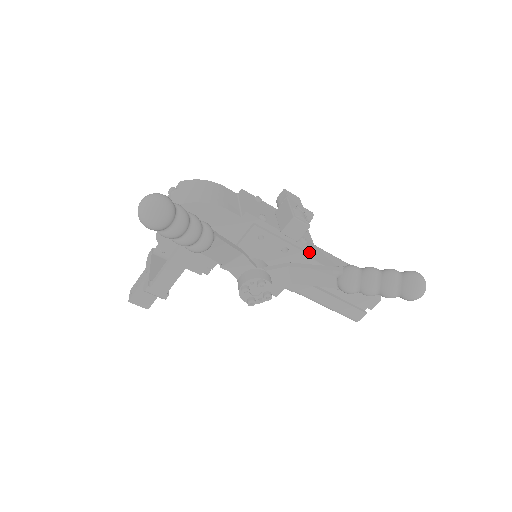
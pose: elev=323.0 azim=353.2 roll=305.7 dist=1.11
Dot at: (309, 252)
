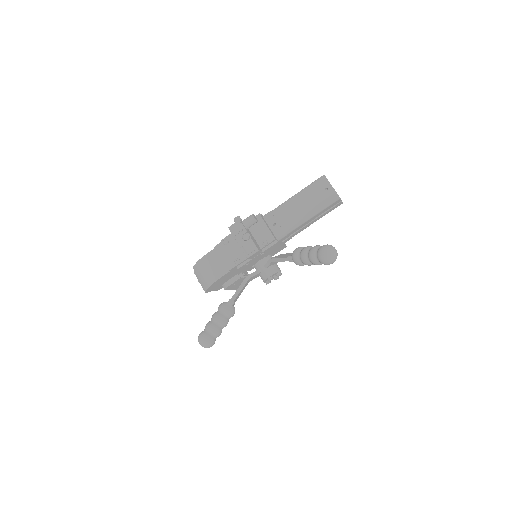
Dot at: (273, 241)
